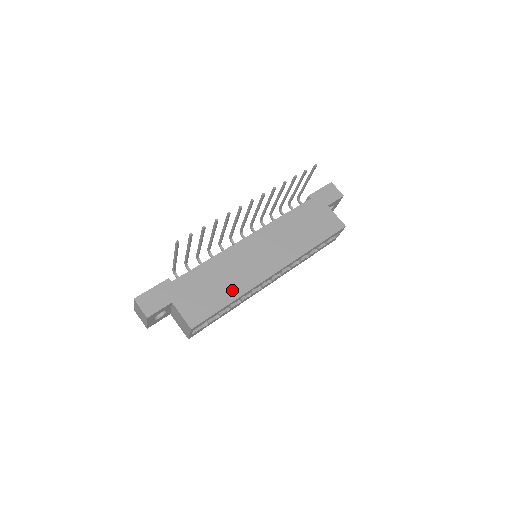
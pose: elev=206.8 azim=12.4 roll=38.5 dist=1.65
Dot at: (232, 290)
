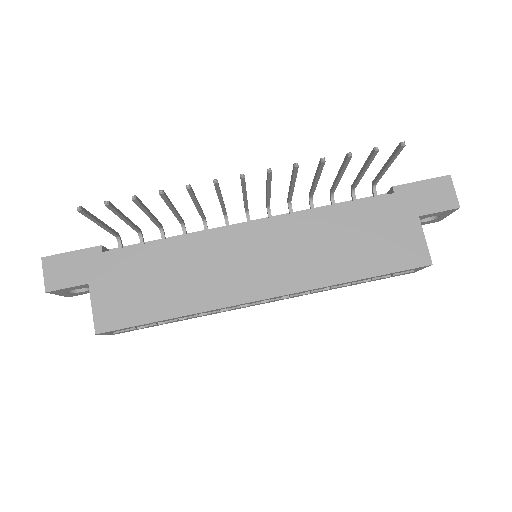
Dot at: (182, 300)
